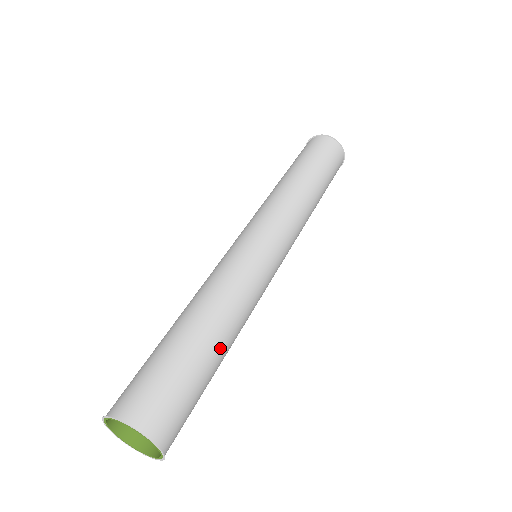
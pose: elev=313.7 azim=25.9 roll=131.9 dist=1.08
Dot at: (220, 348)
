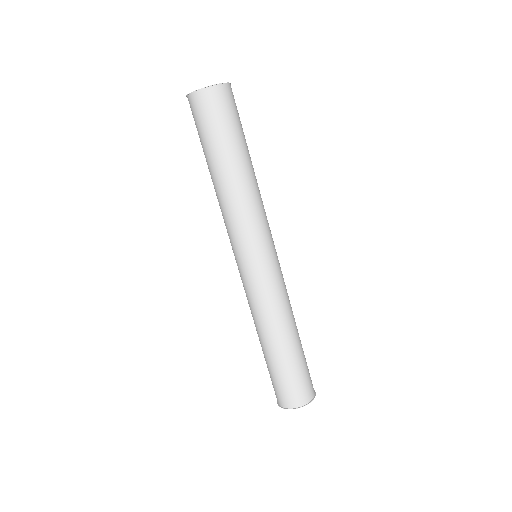
Dot at: occluded
